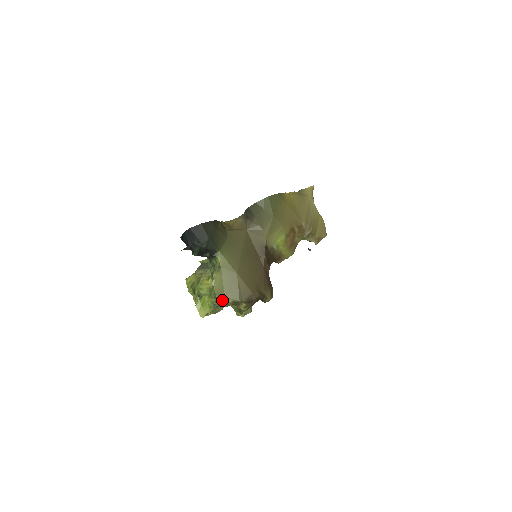
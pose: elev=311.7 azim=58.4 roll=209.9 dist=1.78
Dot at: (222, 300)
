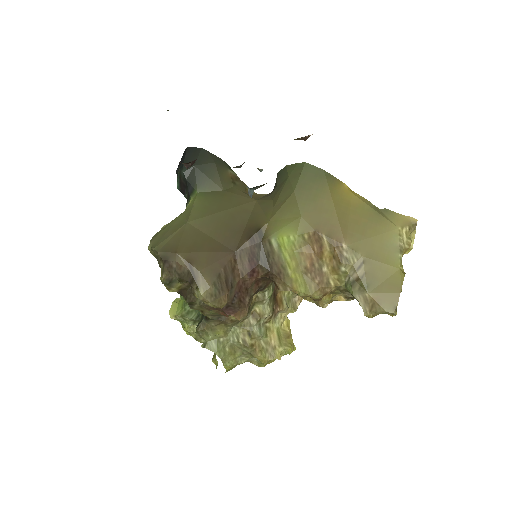
Dot at: occluded
